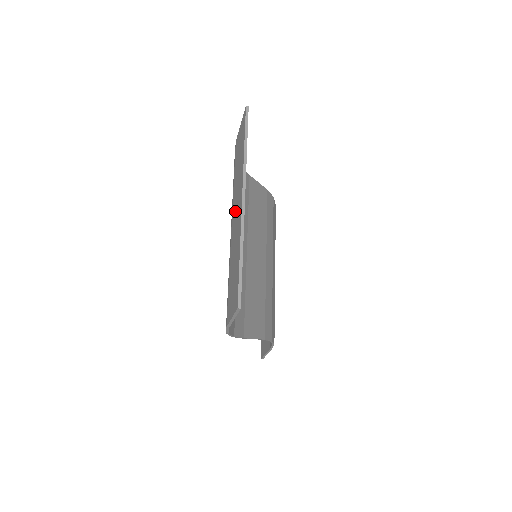
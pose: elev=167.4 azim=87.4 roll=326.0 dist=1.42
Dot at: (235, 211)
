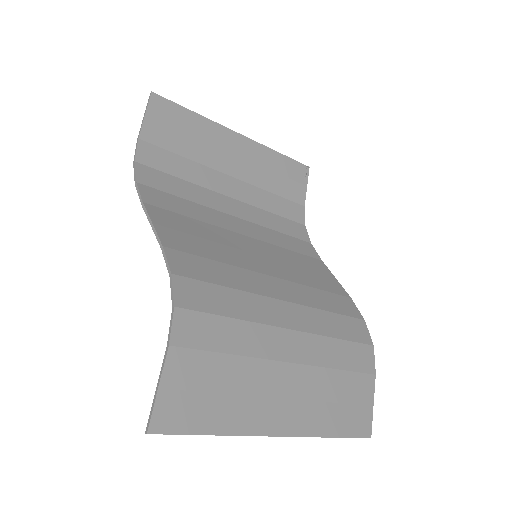
Dot at: (238, 163)
